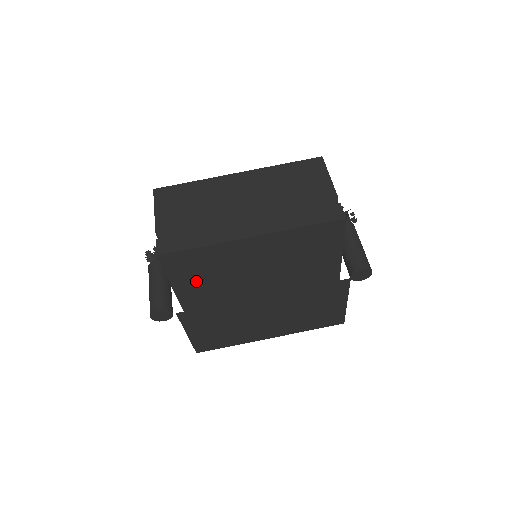
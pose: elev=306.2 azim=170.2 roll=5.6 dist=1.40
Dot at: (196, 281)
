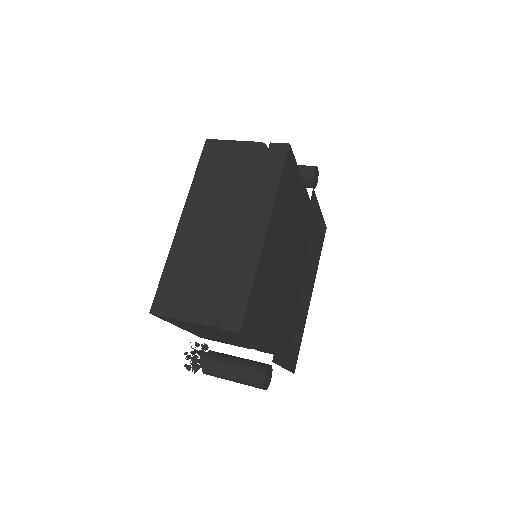
Dot at: (265, 318)
